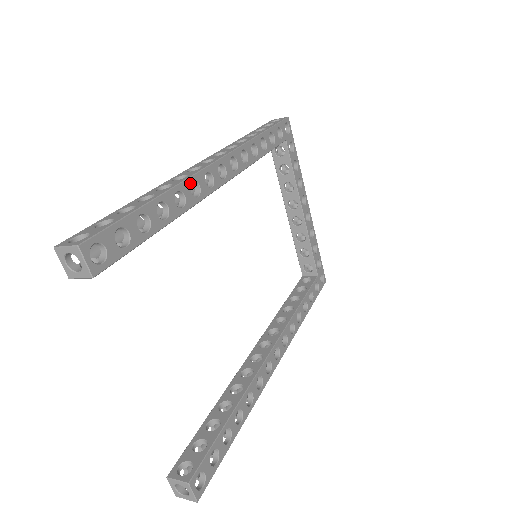
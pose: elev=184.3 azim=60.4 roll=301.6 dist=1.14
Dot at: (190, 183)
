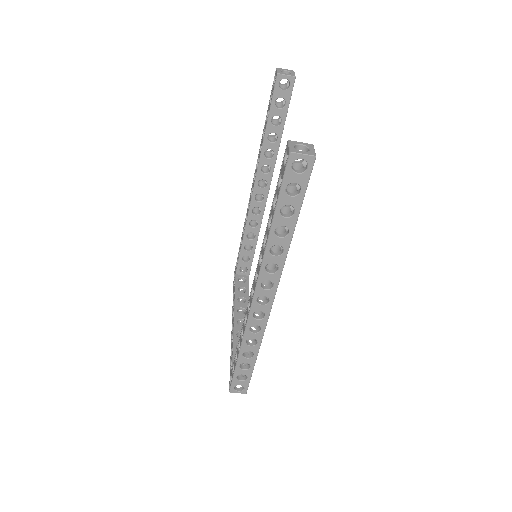
Dot at: occluded
